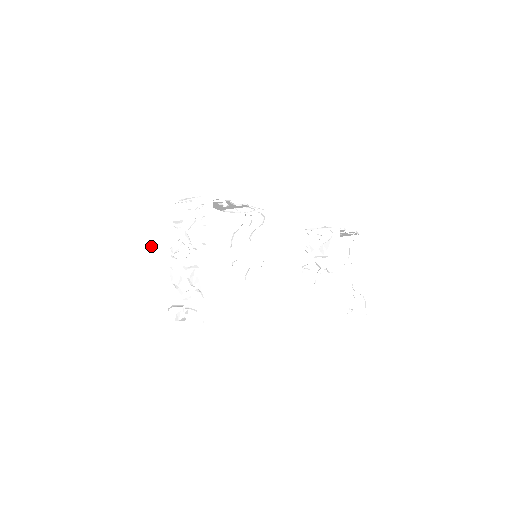
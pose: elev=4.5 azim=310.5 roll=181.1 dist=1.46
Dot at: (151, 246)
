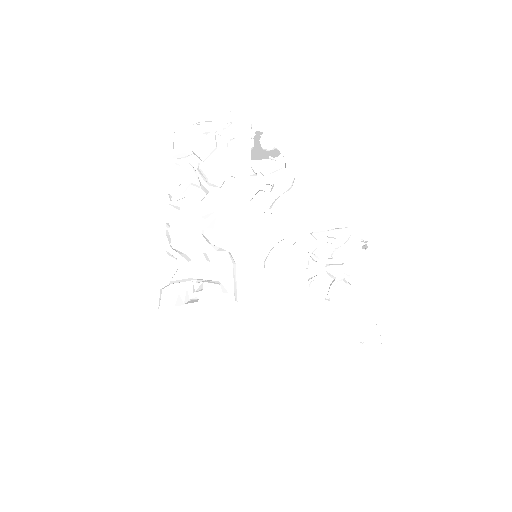
Dot at: (129, 200)
